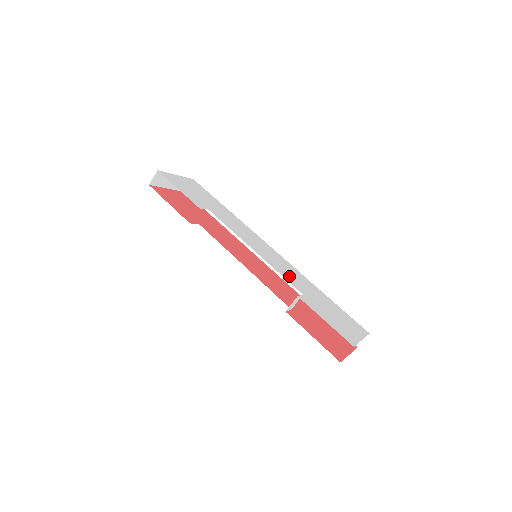
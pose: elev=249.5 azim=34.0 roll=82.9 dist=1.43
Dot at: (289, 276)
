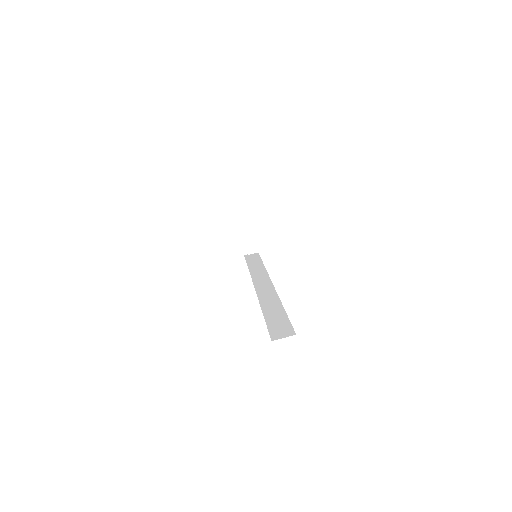
Dot at: occluded
